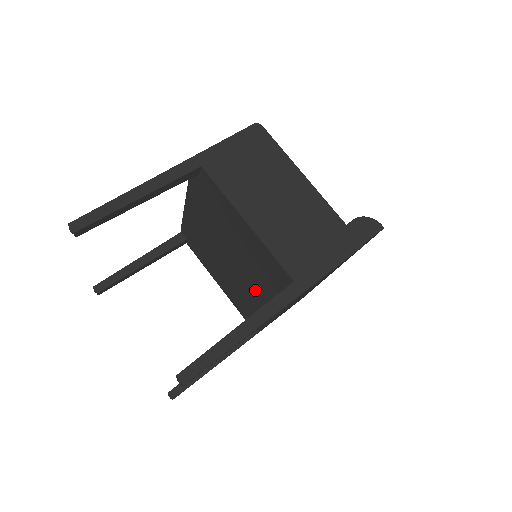
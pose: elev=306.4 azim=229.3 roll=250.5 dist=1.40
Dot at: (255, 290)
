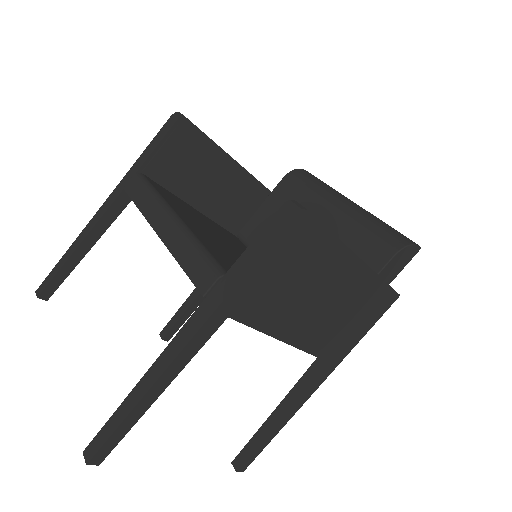
Dot at: occluded
